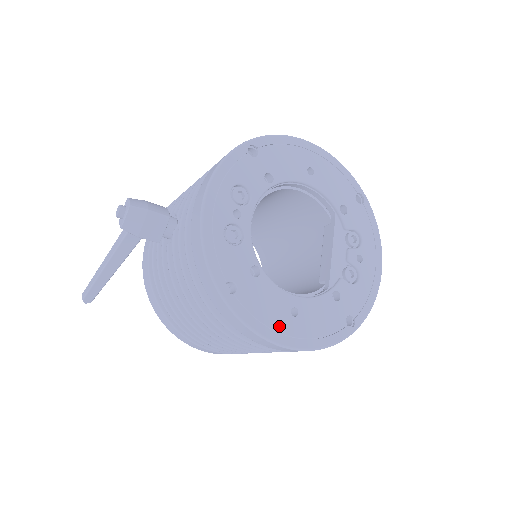
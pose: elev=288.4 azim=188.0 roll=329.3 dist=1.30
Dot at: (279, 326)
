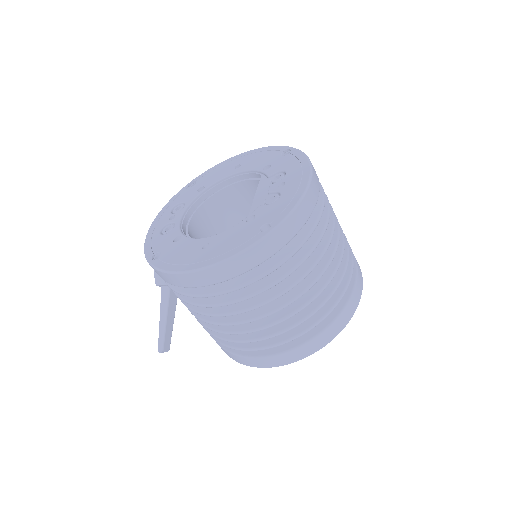
Dot at: (189, 260)
